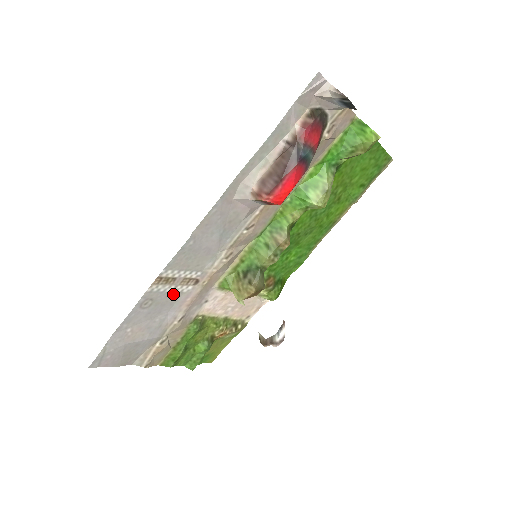
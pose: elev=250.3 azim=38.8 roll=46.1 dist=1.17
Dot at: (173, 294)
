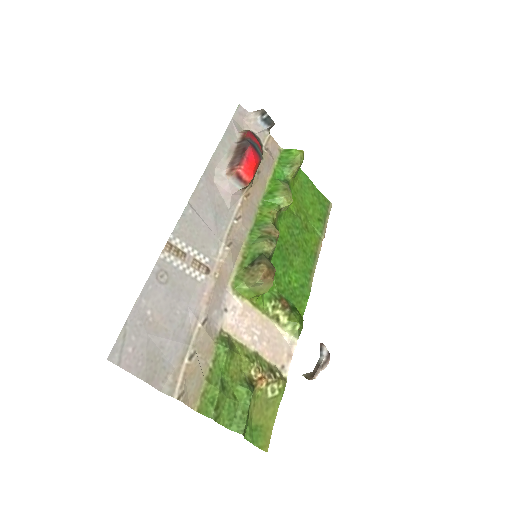
Dot at: (187, 278)
